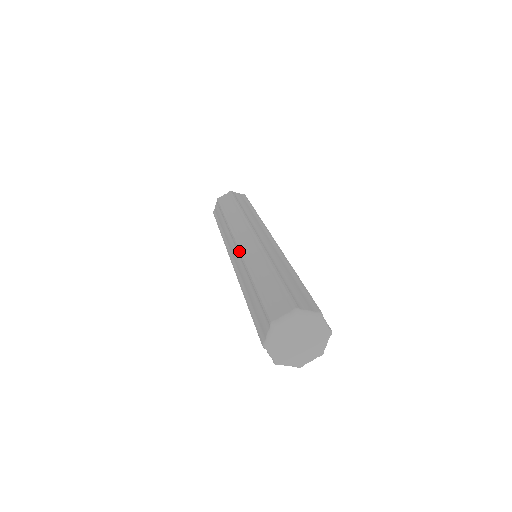
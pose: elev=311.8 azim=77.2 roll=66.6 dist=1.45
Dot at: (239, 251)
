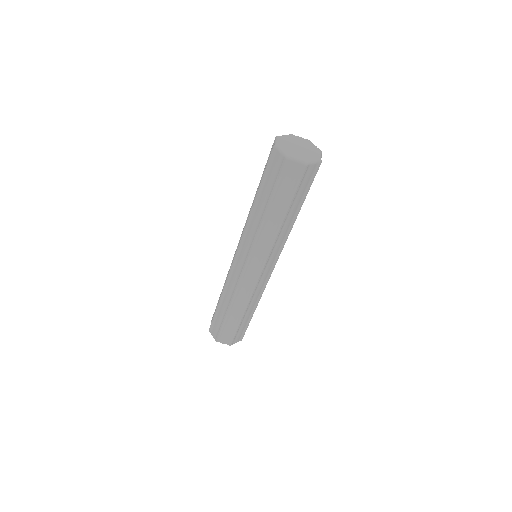
Dot at: (242, 232)
